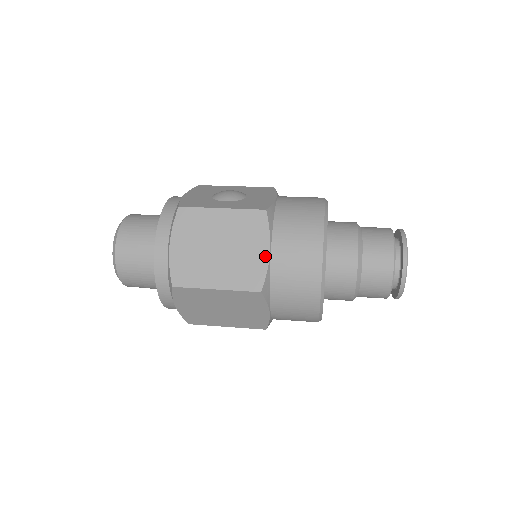
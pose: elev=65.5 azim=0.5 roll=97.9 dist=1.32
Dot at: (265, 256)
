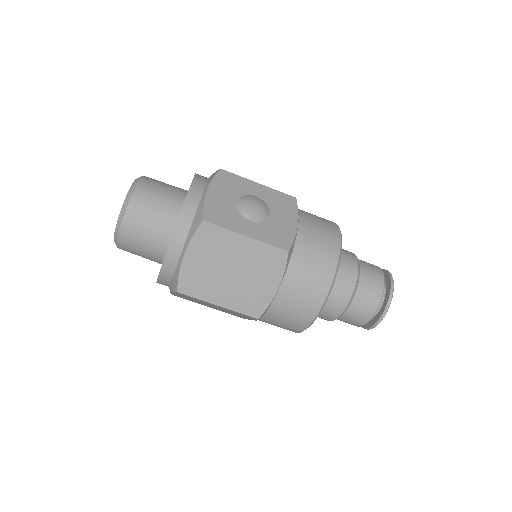
Dot at: (273, 291)
